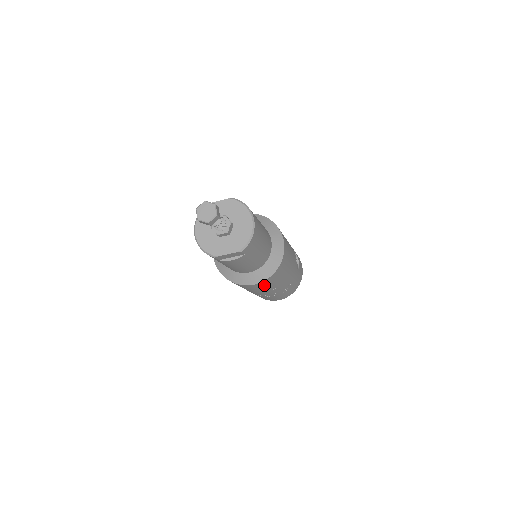
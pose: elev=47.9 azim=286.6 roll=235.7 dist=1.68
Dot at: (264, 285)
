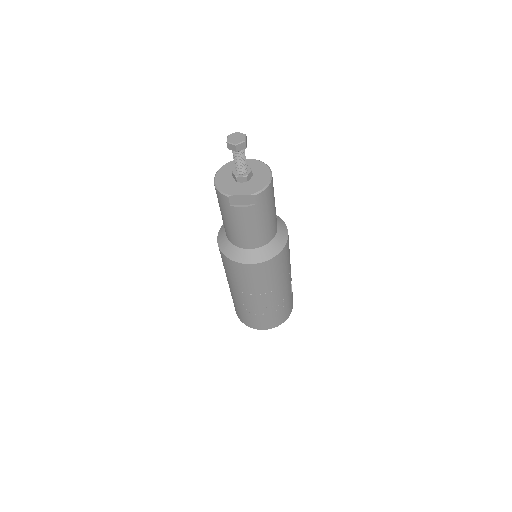
Dot at: (259, 274)
